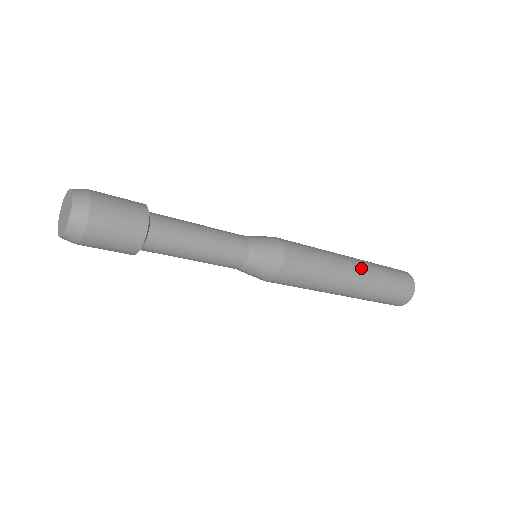
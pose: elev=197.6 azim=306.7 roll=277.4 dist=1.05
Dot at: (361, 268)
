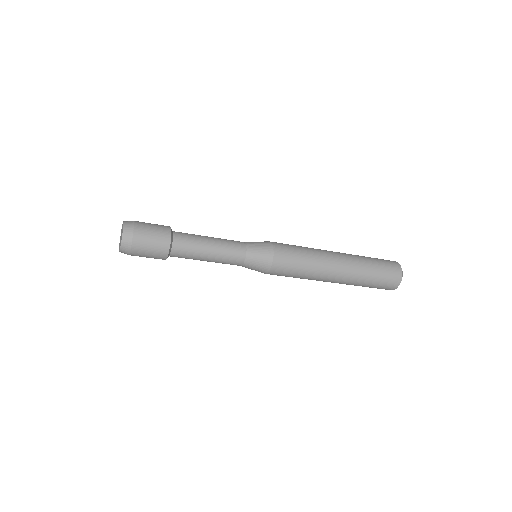
Dot at: (344, 274)
